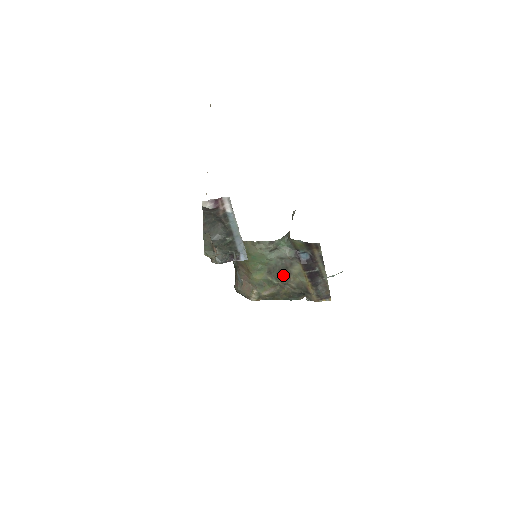
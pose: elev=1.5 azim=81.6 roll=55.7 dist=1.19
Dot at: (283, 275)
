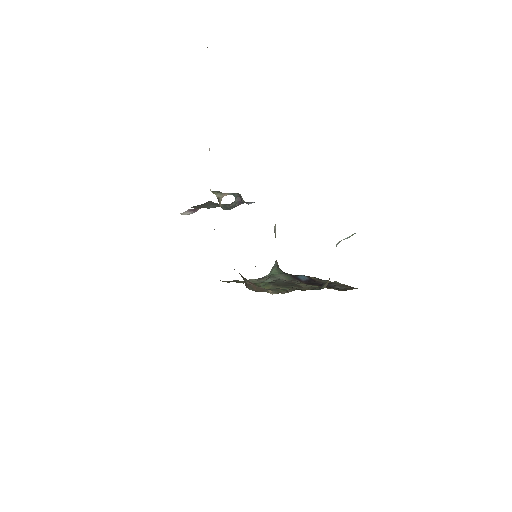
Dot at: (292, 285)
